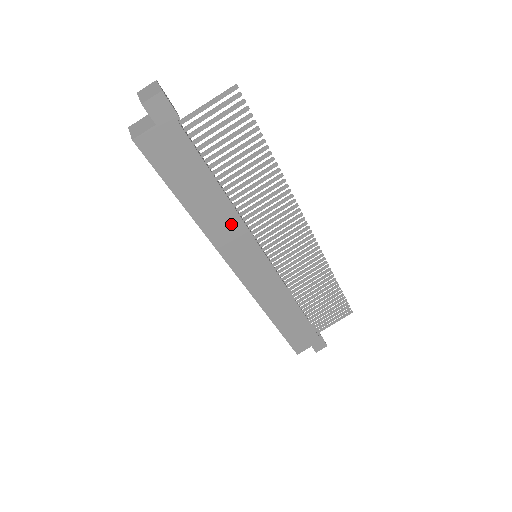
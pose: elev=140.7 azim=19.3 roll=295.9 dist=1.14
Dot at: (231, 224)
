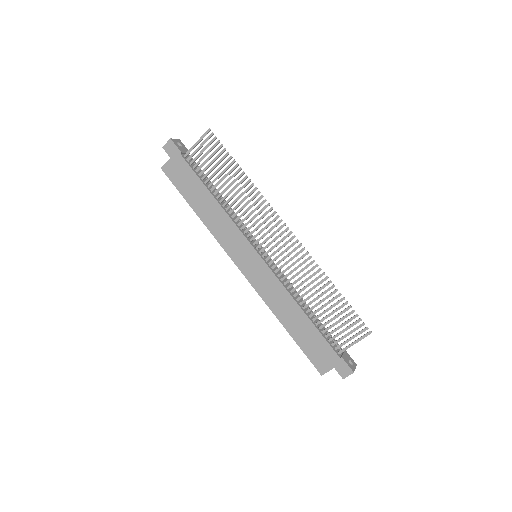
Dot at: (225, 223)
